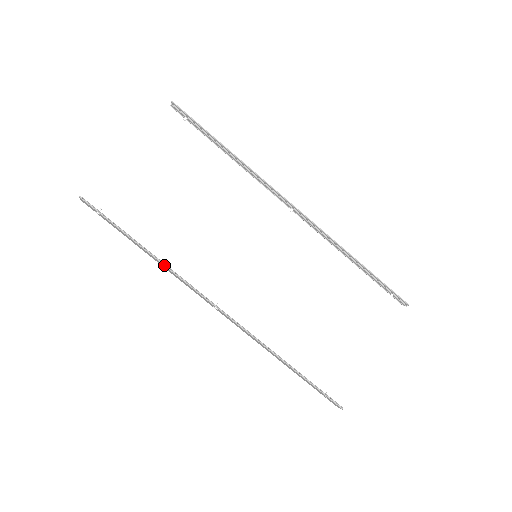
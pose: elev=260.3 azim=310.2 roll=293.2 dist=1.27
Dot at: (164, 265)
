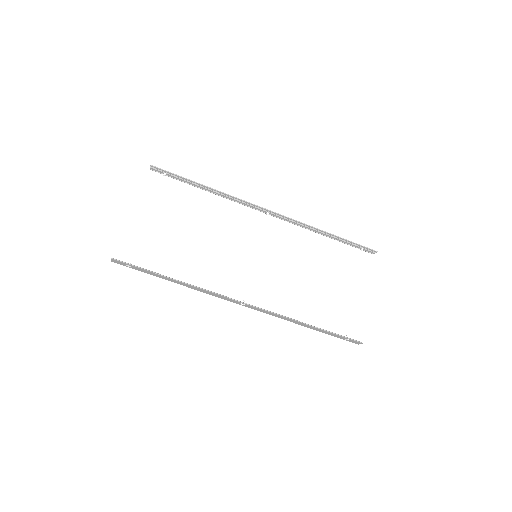
Dot at: (194, 286)
